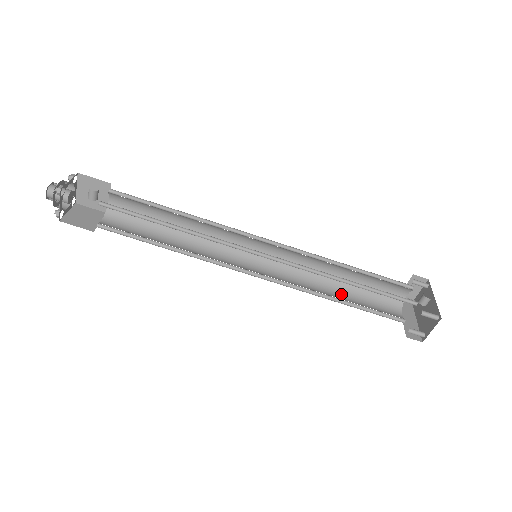
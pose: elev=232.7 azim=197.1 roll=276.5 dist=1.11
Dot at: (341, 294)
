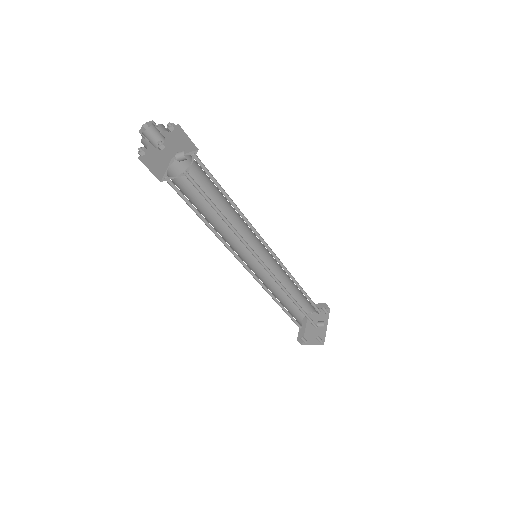
Dot at: (282, 296)
